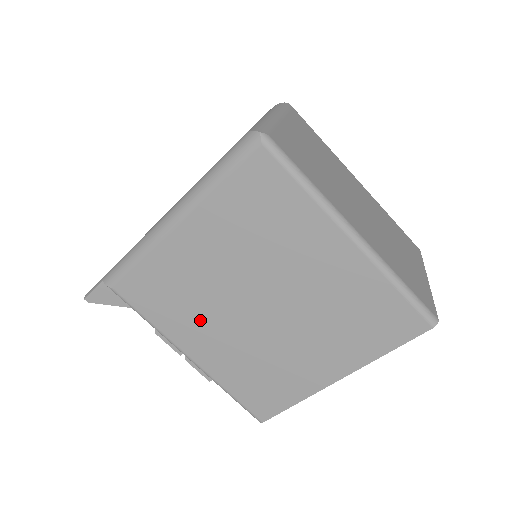
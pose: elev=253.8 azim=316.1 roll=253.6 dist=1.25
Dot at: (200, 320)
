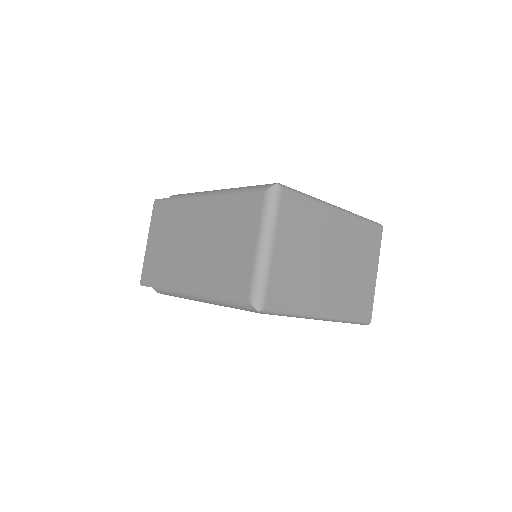
Dot at: occluded
